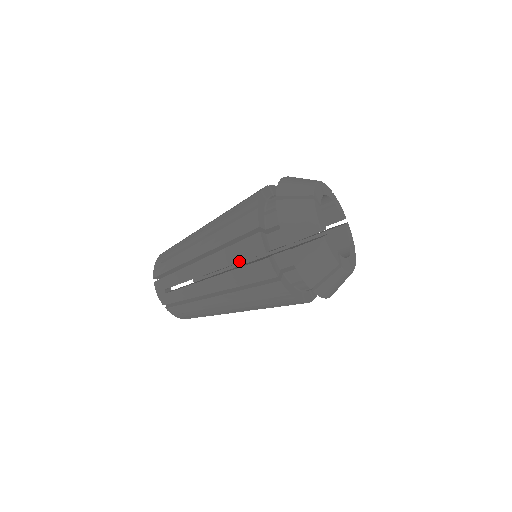
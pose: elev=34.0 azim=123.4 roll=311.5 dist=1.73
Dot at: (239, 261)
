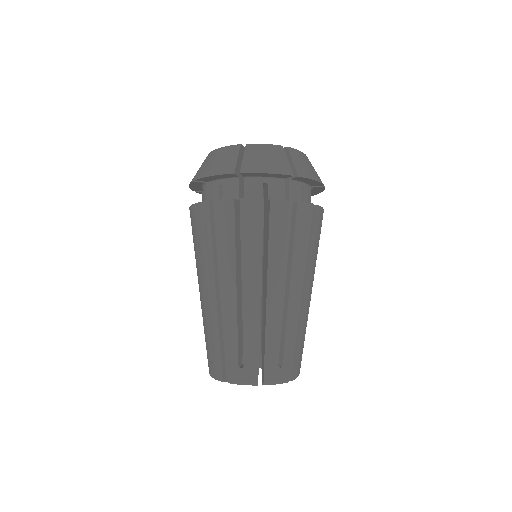
Dot at: (233, 238)
